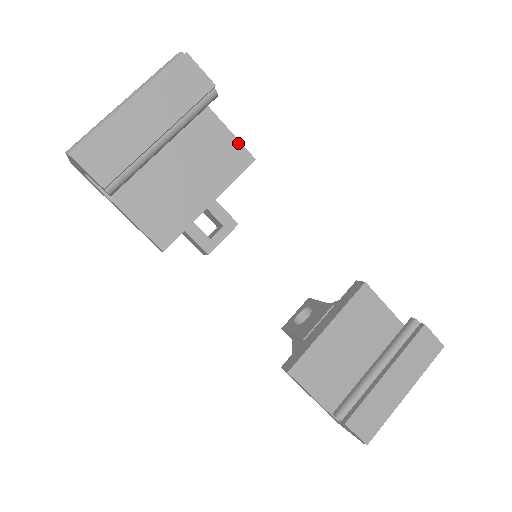
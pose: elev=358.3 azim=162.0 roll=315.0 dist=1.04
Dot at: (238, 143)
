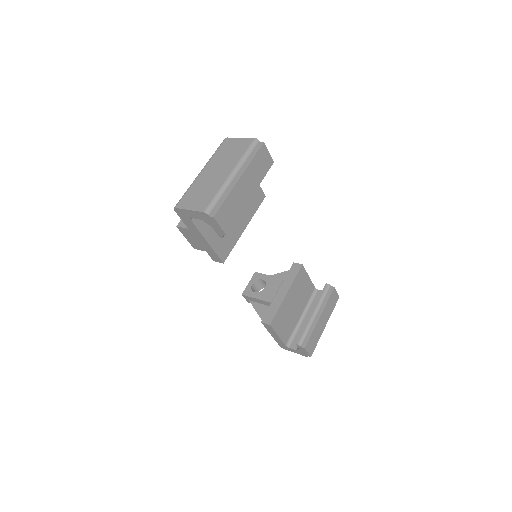
Dot at: (259, 186)
